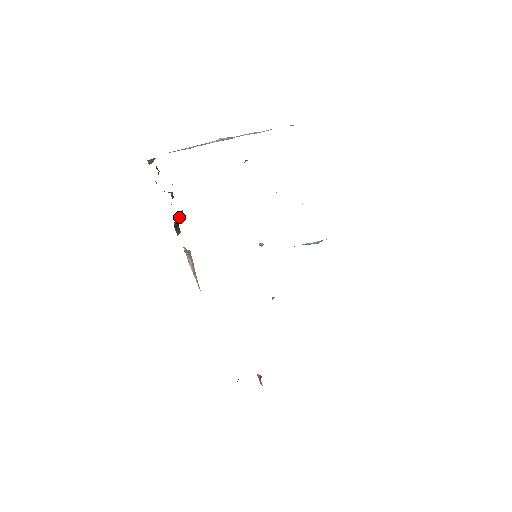
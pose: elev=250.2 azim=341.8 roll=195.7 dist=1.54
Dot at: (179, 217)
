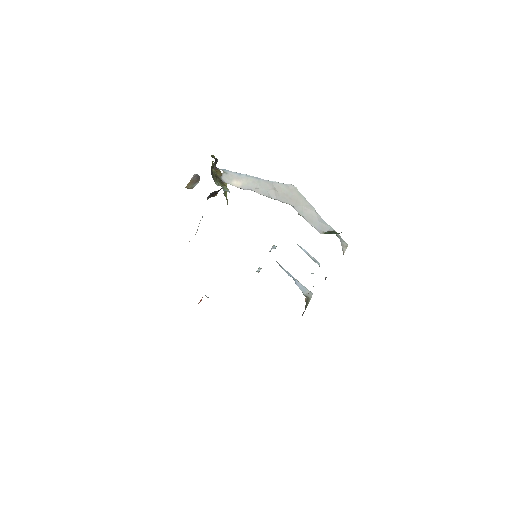
Dot at: occluded
